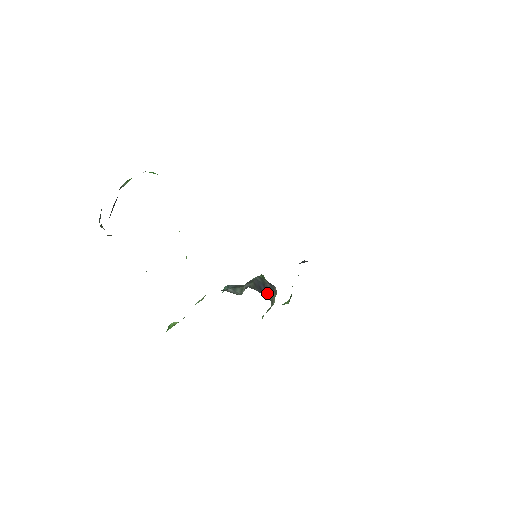
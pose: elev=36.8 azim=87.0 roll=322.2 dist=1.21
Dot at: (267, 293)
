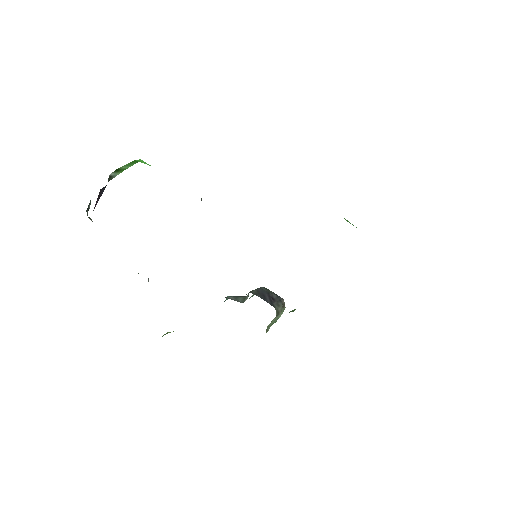
Dot at: (271, 301)
